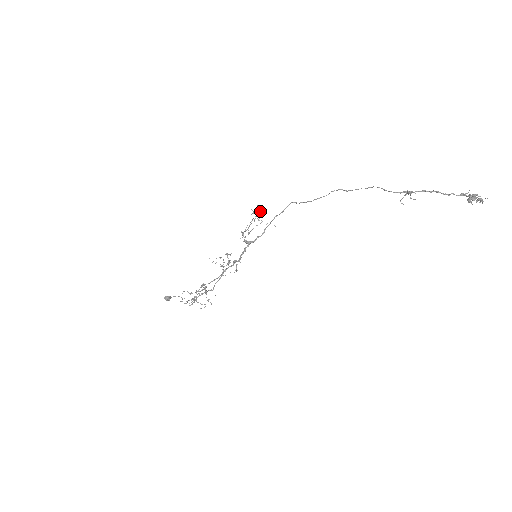
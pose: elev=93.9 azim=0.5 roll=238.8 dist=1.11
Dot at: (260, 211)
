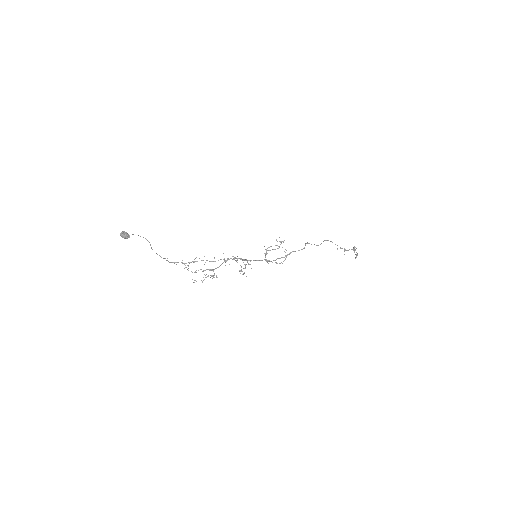
Dot at: occluded
